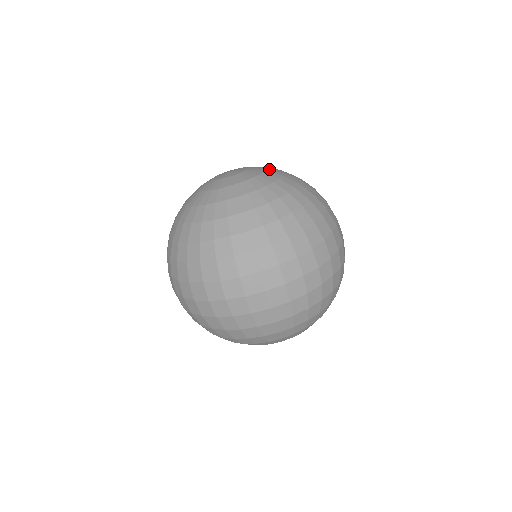
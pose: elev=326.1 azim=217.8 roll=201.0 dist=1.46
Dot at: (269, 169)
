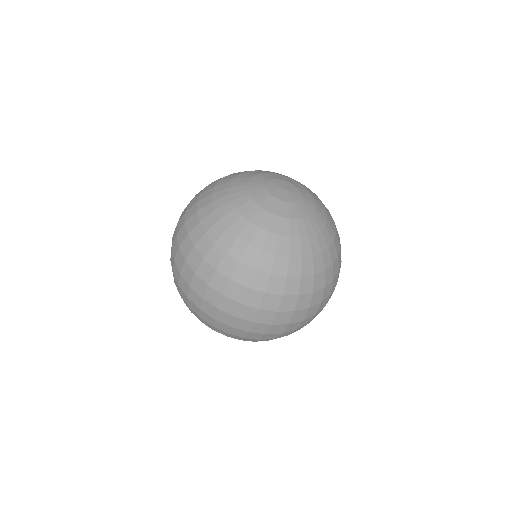
Dot at: (313, 195)
